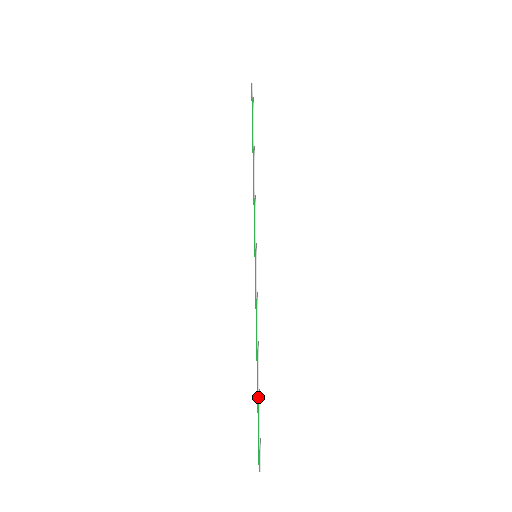
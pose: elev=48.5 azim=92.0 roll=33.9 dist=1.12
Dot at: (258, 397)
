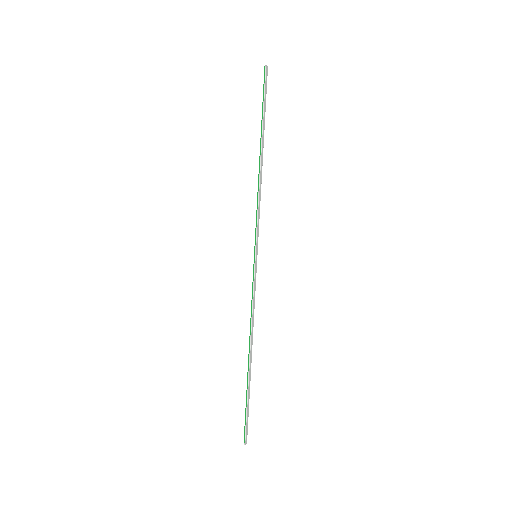
Dot at: (247, 384)
